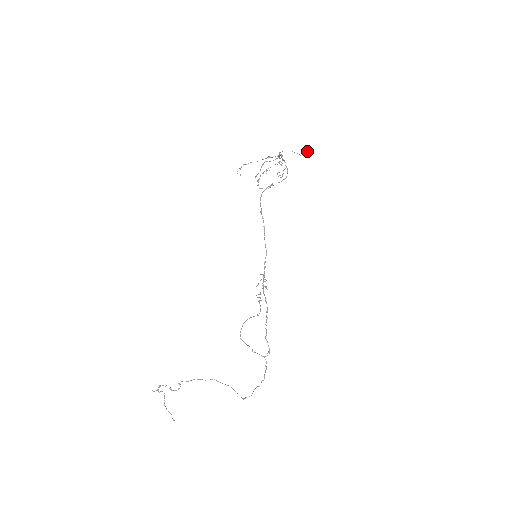
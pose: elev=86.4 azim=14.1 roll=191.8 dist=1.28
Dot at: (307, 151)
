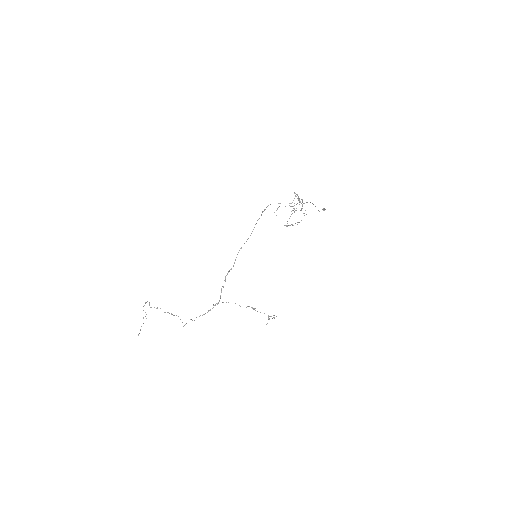
Dot at: (324, 209)
